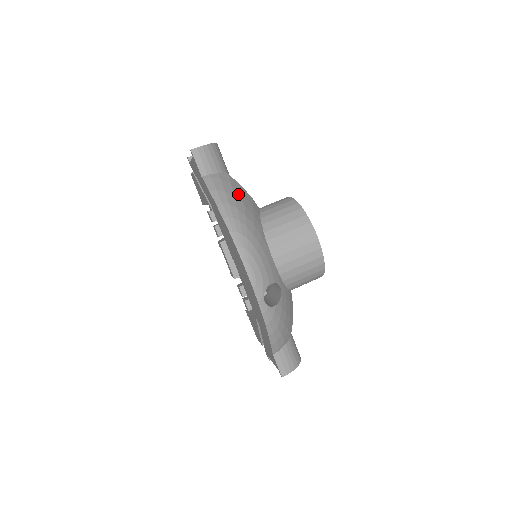
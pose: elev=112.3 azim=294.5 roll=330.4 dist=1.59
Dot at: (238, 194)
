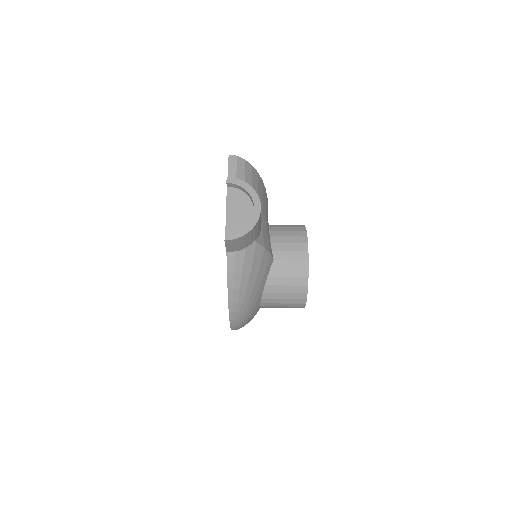
Dot at: (255, 270)
